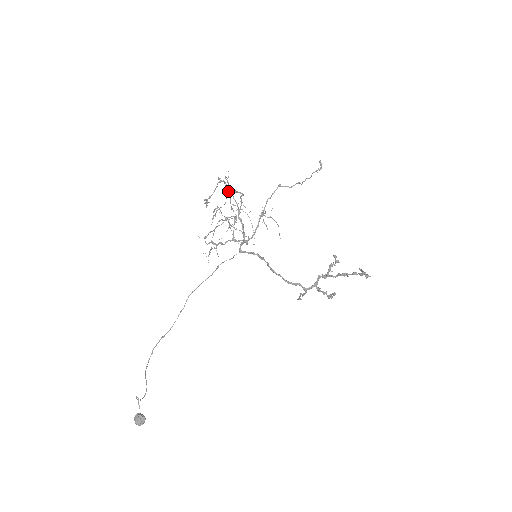
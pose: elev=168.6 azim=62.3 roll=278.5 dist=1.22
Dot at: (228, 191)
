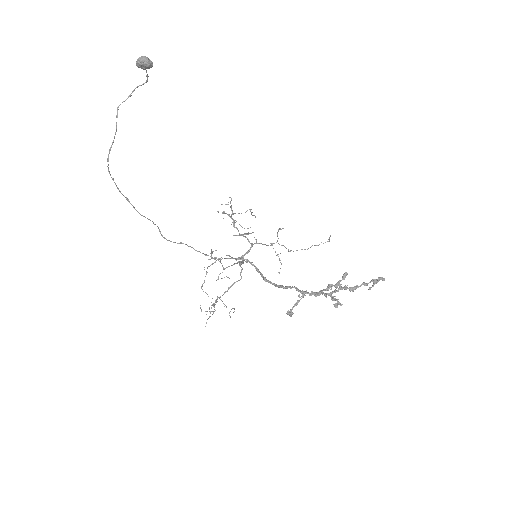
Dot at: (216, 300)
